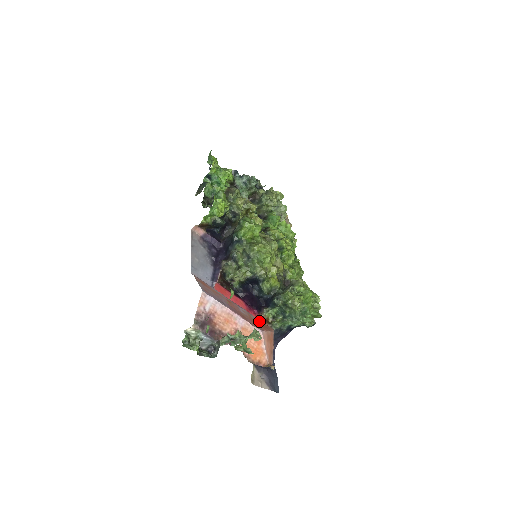
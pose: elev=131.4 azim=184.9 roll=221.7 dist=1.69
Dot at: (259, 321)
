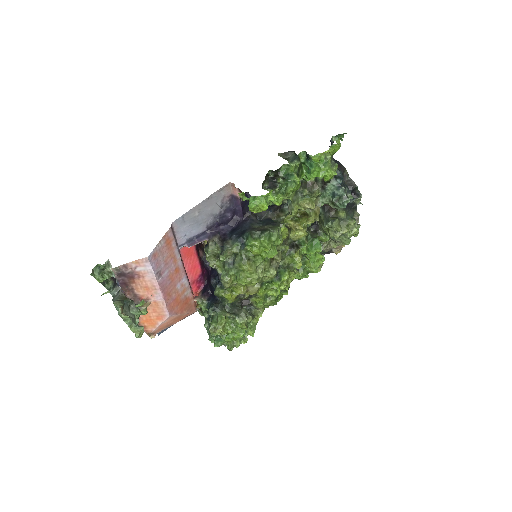
Dot at: (189, 299)
